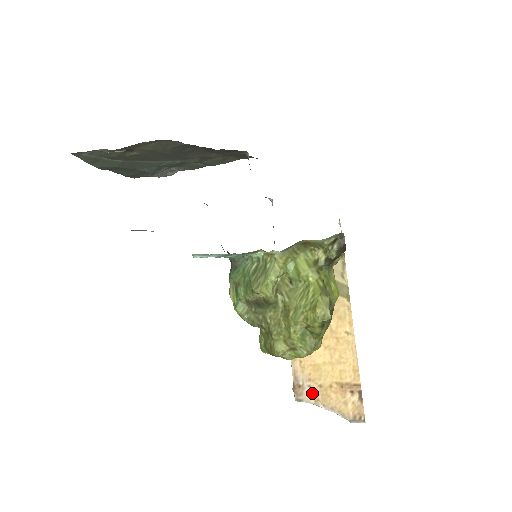
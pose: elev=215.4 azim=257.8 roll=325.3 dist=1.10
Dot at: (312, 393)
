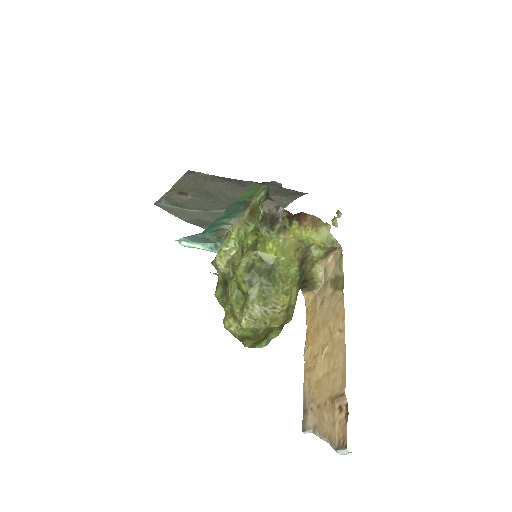
Dot at: (312, 417)
